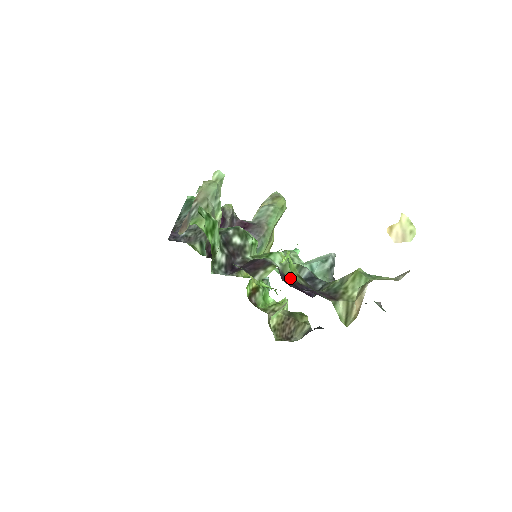
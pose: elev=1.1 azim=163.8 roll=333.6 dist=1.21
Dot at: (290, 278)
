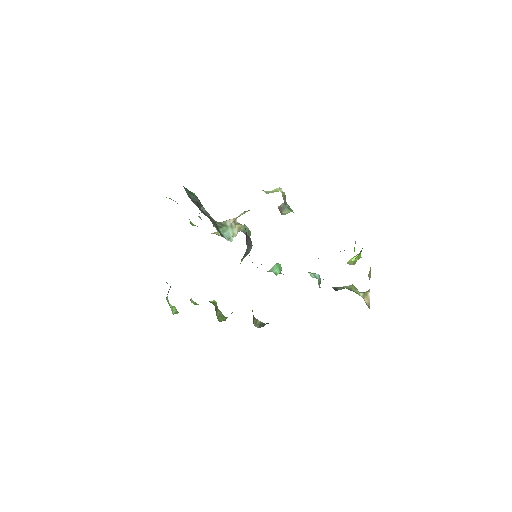
Dot at: occluded
